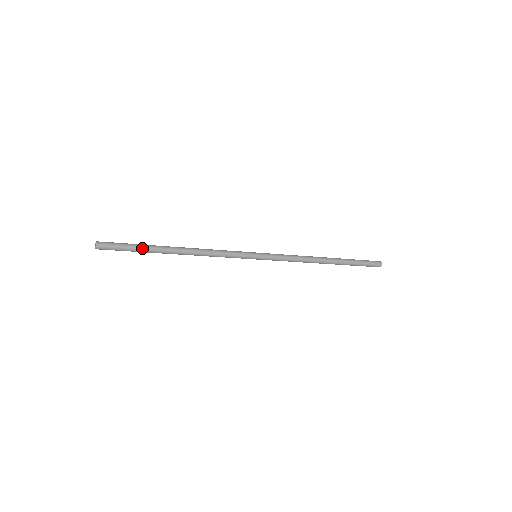
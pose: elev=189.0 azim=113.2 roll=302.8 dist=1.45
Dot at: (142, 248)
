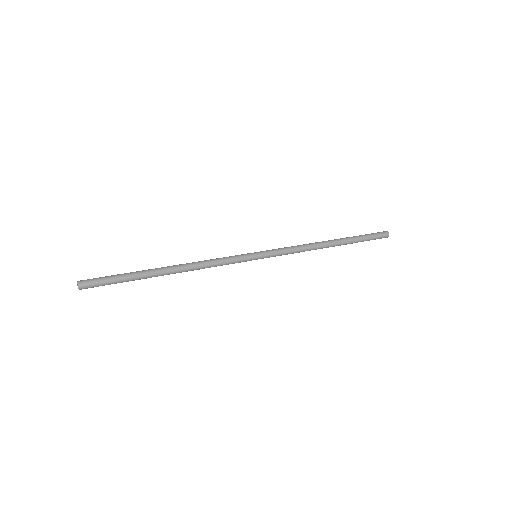
Dot at: occluded
